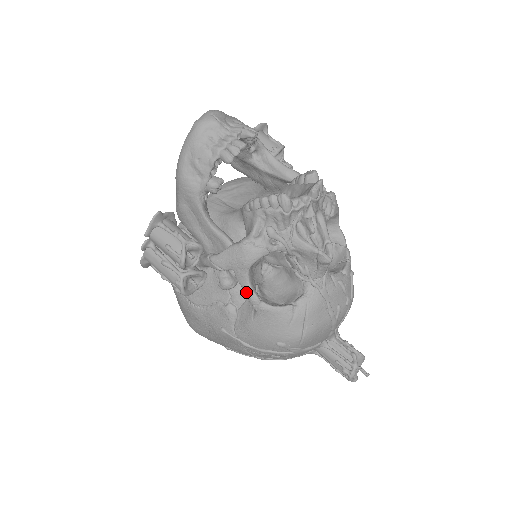
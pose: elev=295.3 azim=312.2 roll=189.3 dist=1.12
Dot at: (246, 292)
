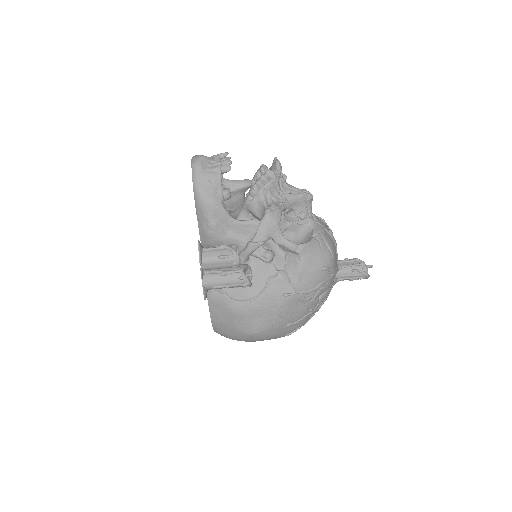
Dot at: (287, 245)
